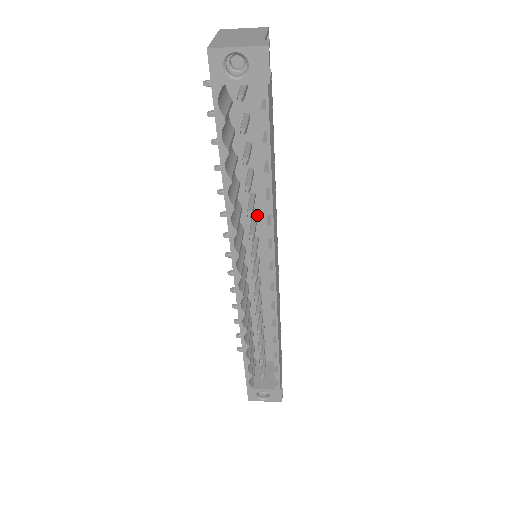
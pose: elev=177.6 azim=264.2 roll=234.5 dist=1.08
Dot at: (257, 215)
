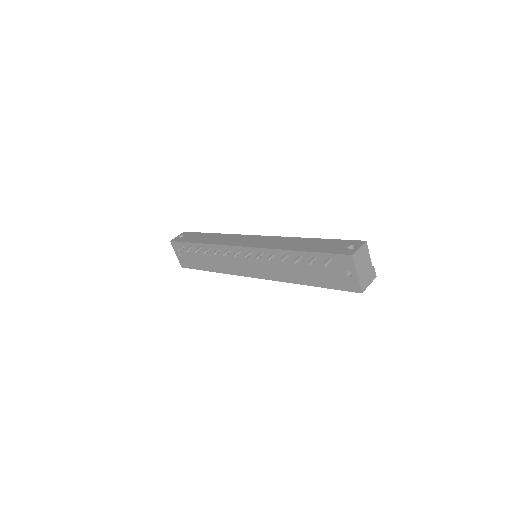
Dot at: occluded
